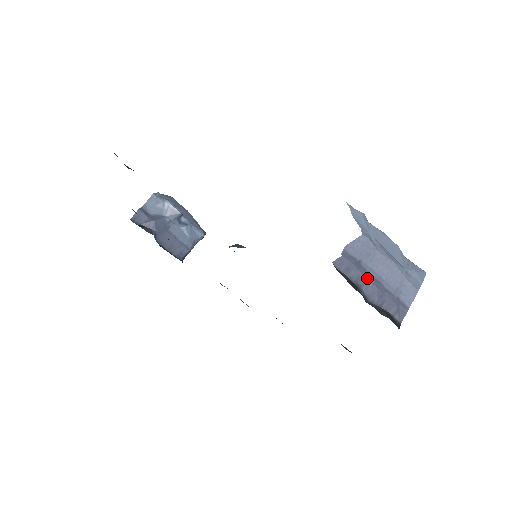
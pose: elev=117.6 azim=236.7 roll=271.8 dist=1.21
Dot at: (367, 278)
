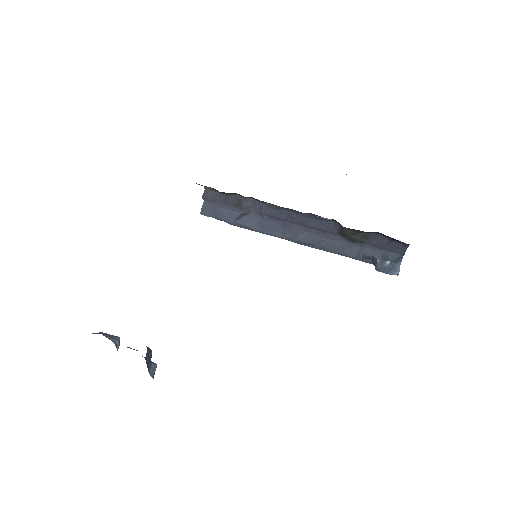
Dot at: occluded
